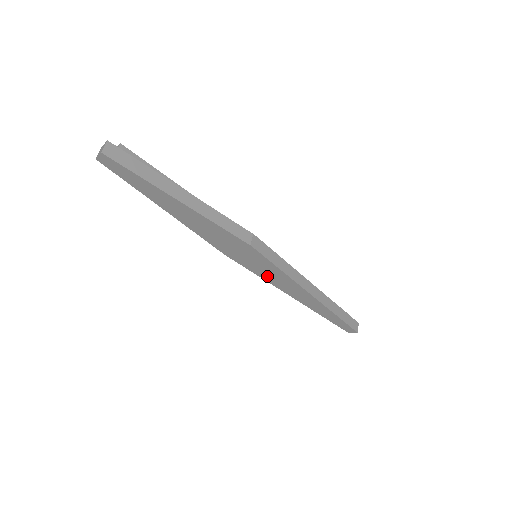
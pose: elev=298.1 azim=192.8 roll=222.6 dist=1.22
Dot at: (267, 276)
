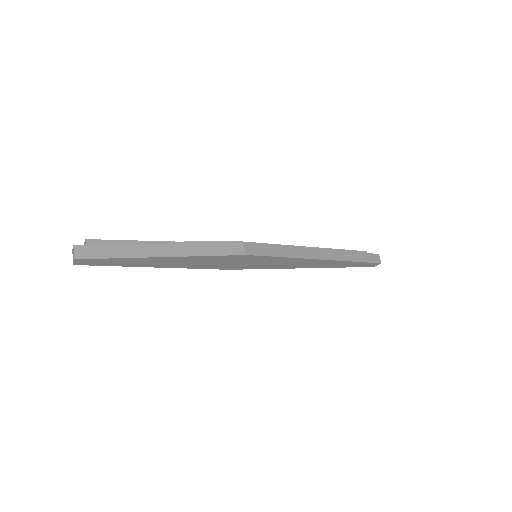
Dot at: (275, 266)
